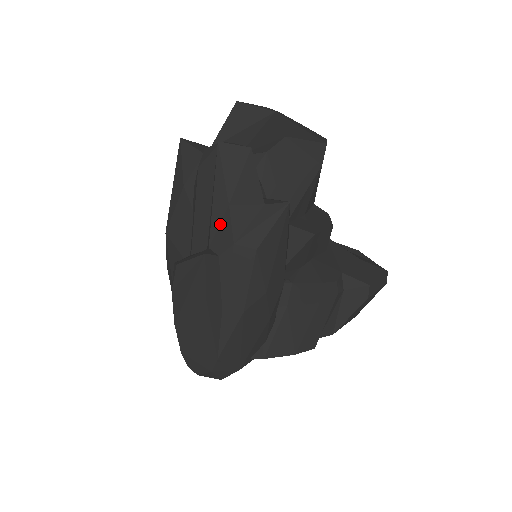
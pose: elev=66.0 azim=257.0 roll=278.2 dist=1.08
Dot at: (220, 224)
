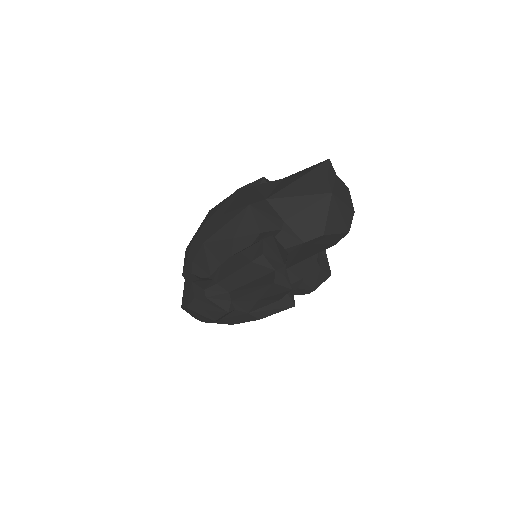
Dot at: (246, 301)
